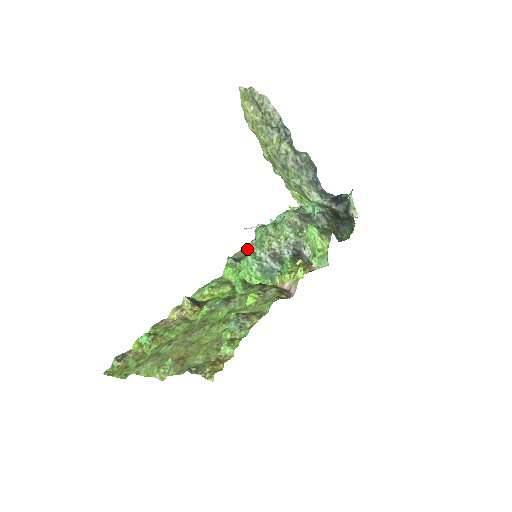
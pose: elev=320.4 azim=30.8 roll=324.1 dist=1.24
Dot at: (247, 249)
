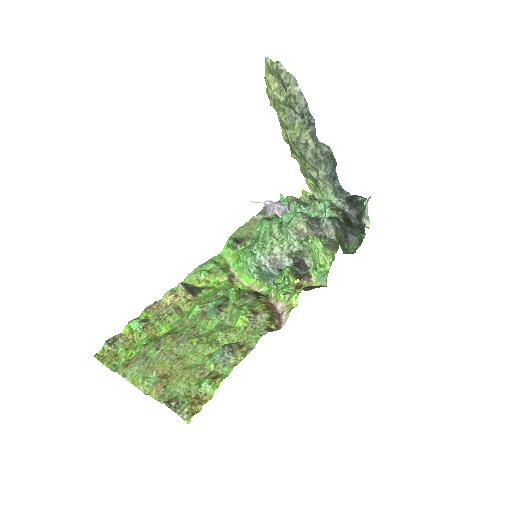
Dot at: (251, 226)
